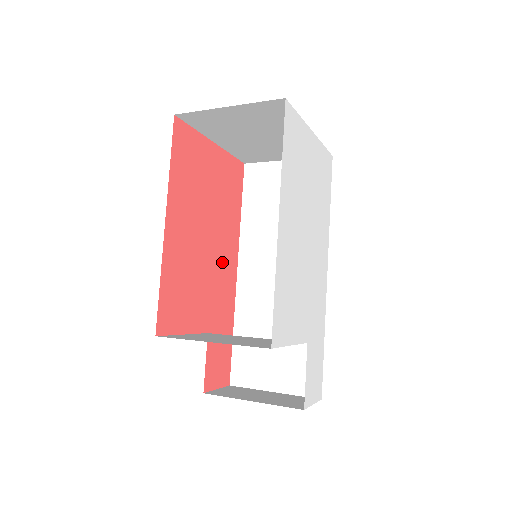
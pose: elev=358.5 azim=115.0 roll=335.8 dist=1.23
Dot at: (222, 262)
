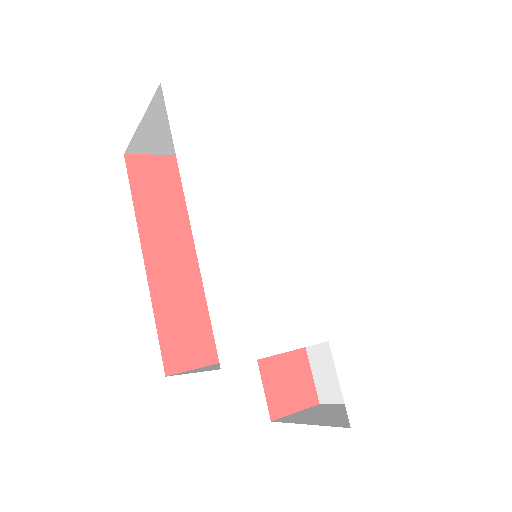
Dot at: occluded
